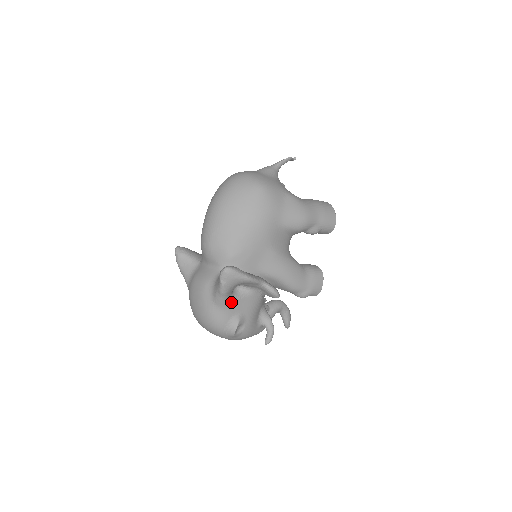
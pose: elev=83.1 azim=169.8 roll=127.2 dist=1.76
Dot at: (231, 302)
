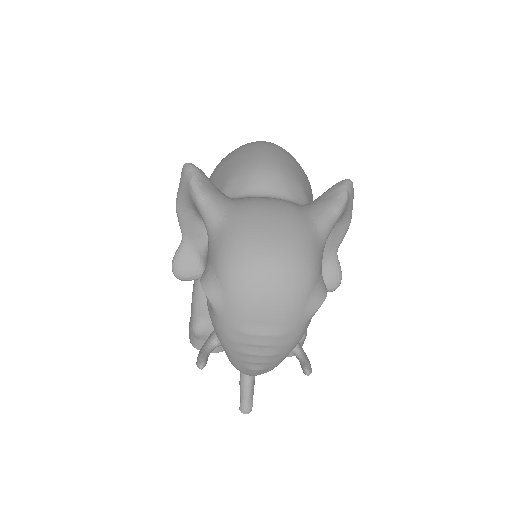
Dot at: occluded
